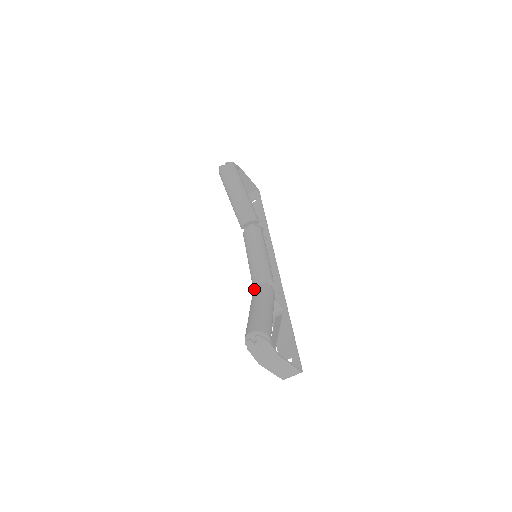
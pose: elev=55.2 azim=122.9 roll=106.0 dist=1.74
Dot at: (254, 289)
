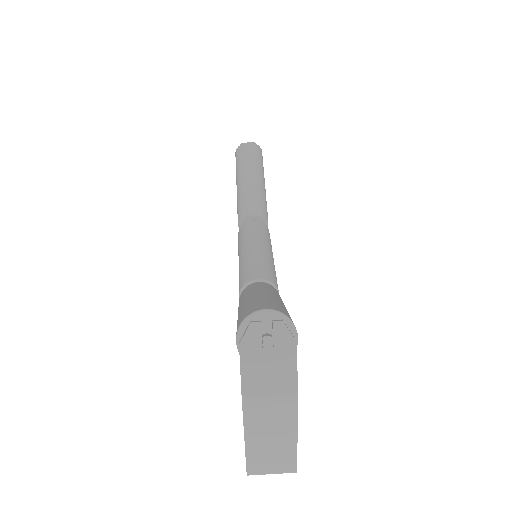
Dot at: occluded
